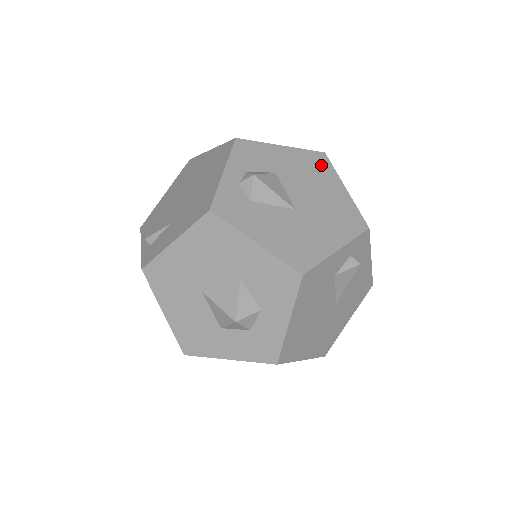
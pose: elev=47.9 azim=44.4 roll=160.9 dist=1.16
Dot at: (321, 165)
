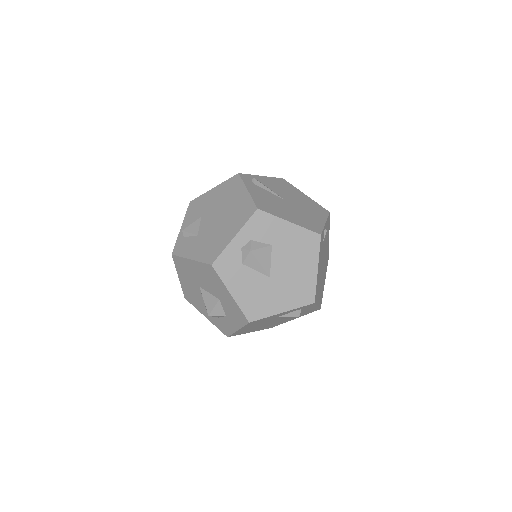
Dot at: (311, 245)
